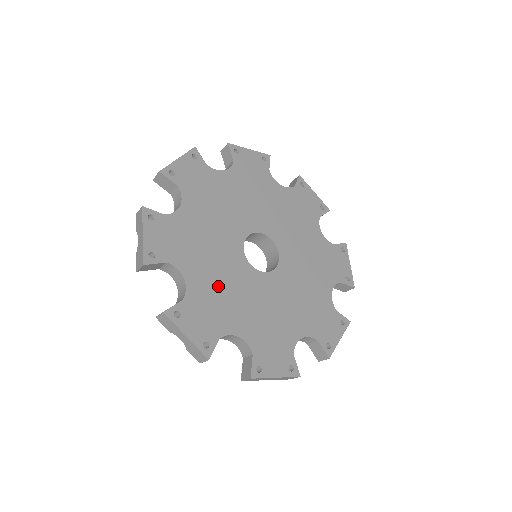
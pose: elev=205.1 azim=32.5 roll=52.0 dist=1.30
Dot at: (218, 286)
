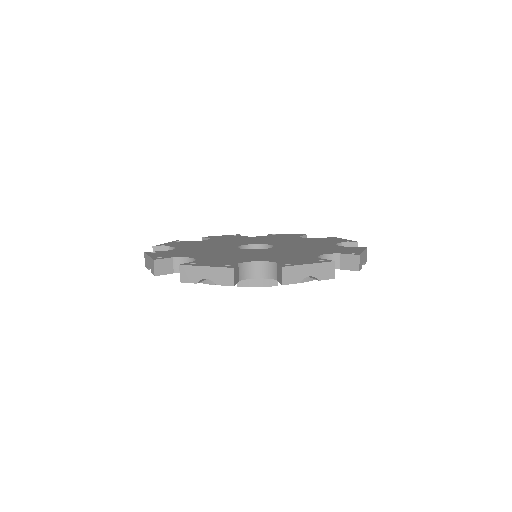
Dot at: (224, 256)
